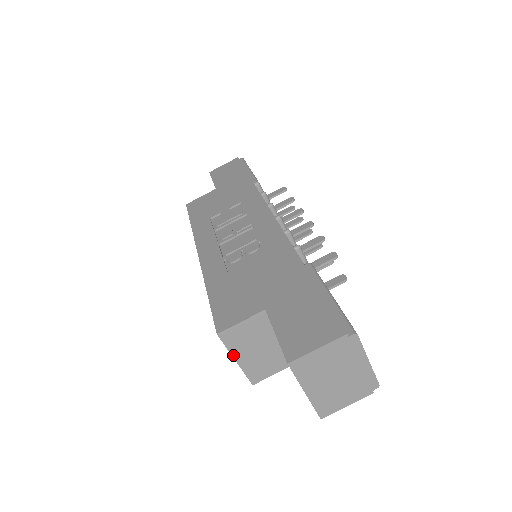
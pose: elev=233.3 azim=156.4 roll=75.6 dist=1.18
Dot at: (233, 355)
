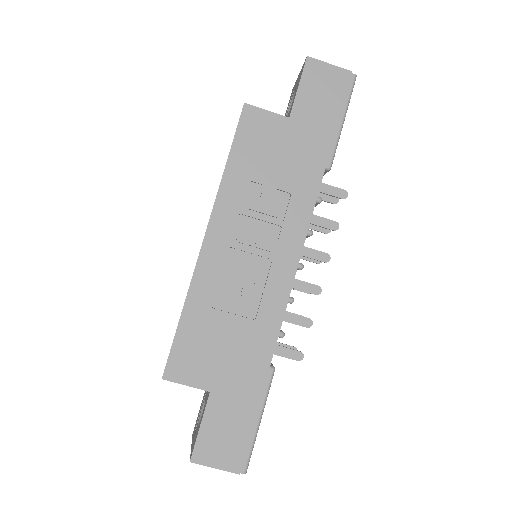
Dot at: occluded
